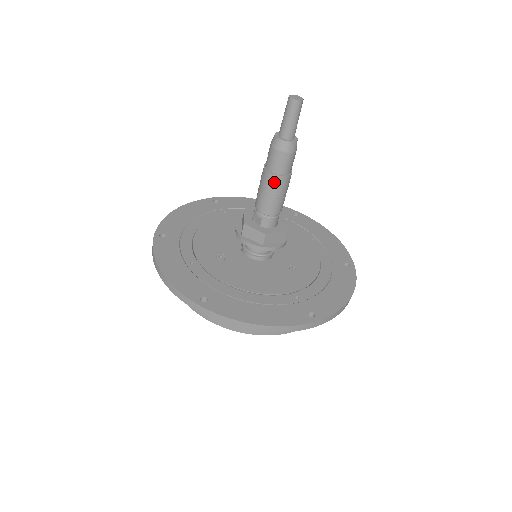
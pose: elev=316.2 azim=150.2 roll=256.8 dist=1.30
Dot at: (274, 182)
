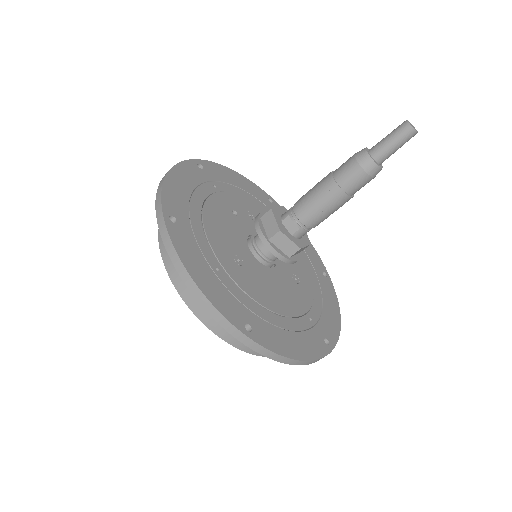
Dot at: (340, 200)
